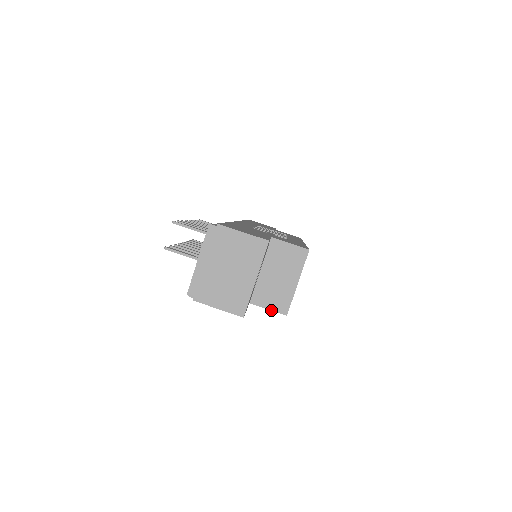
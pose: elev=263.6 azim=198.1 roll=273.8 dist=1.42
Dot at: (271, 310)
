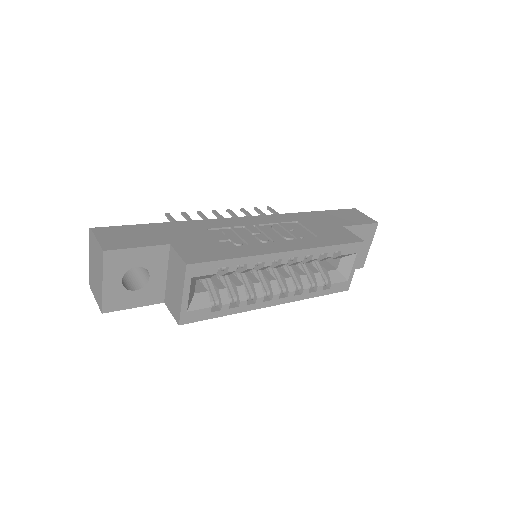
Dot at: (172, 315)
